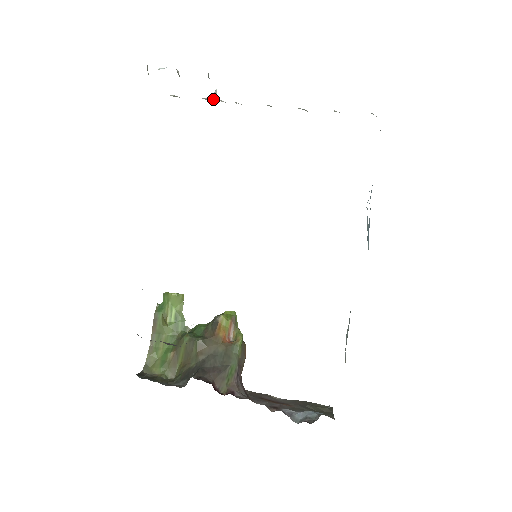
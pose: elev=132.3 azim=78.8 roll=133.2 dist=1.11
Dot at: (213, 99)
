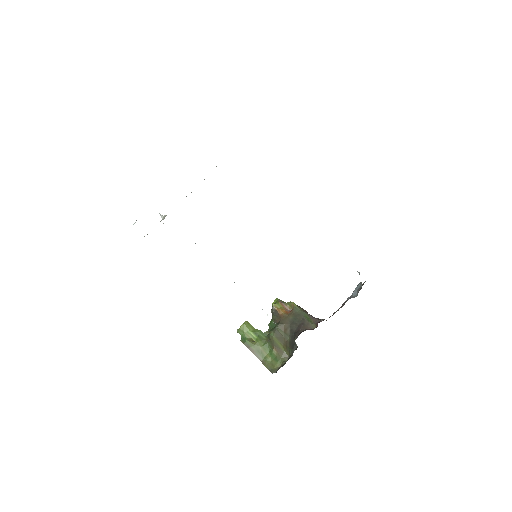
Dot at: (163, 218)
